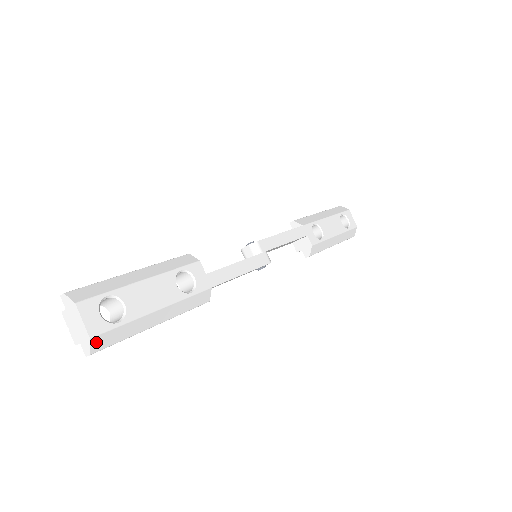
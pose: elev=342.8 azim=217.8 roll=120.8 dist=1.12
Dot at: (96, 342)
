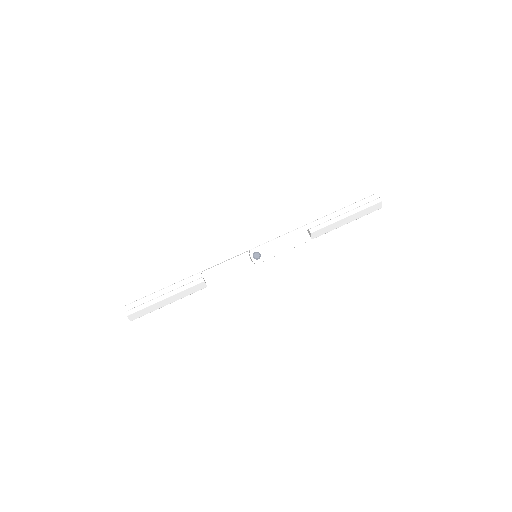
Dot at: occluded
